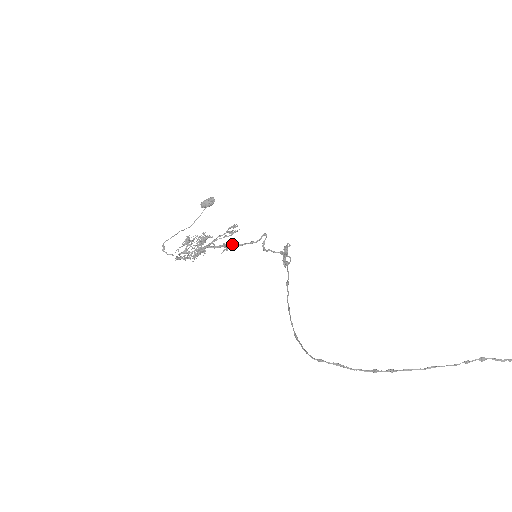
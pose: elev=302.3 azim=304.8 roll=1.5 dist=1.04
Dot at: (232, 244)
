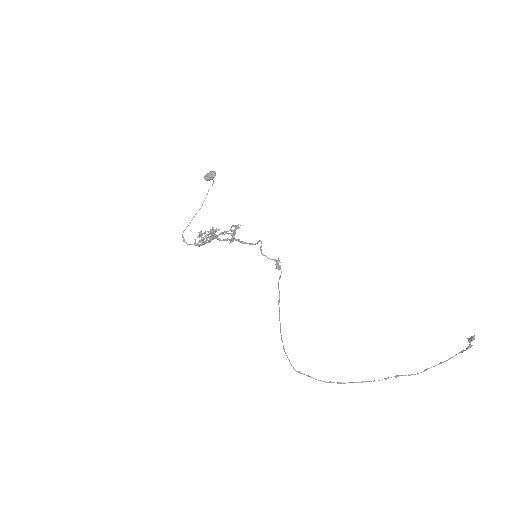
Dot at: (236, 240)
